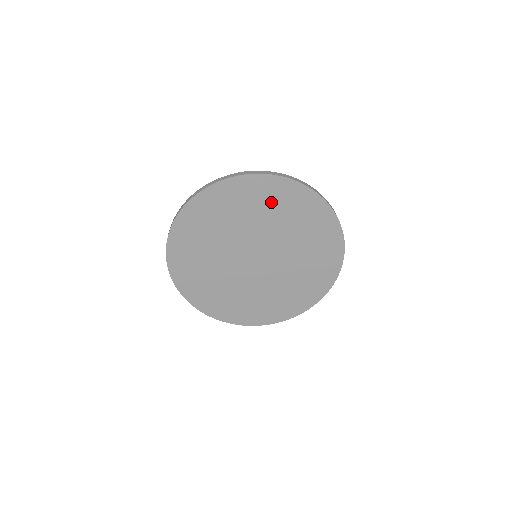
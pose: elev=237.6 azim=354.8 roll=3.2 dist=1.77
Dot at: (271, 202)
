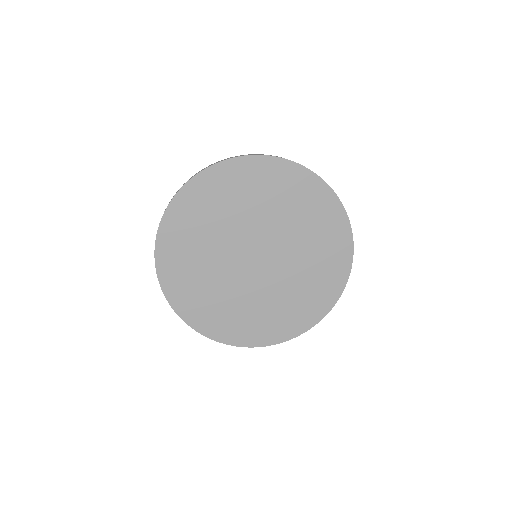
Dot at: (298, 200)
